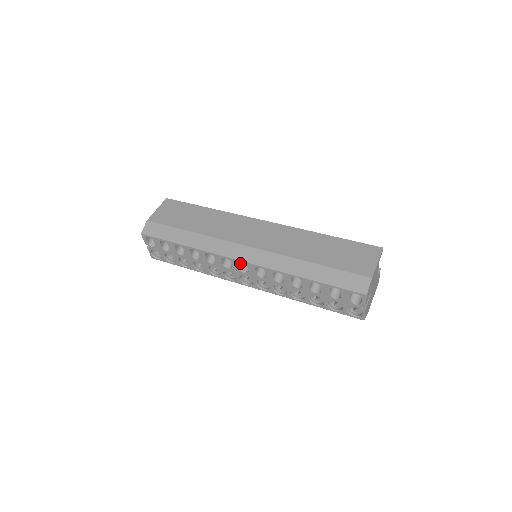
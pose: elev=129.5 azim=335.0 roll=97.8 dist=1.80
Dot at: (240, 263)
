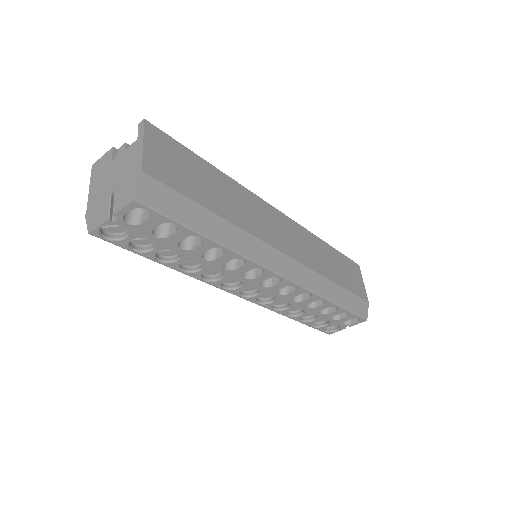
Dot at: occluded
